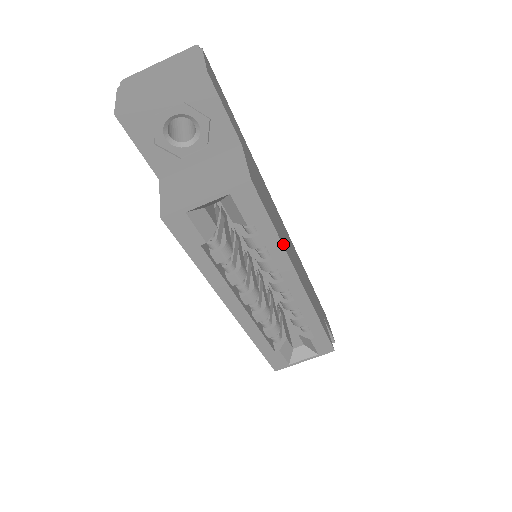
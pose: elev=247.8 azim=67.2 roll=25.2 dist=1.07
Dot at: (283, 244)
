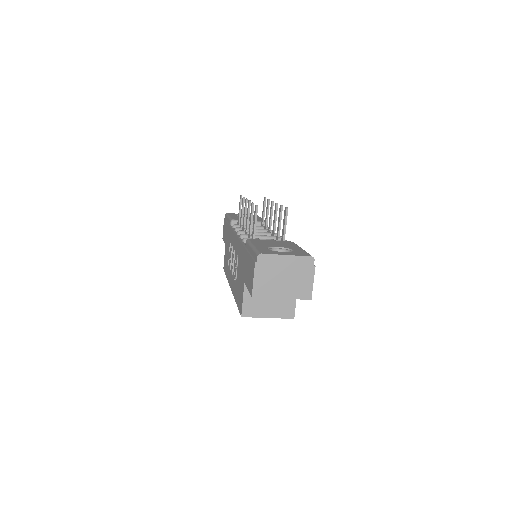
Dot at: occluded
